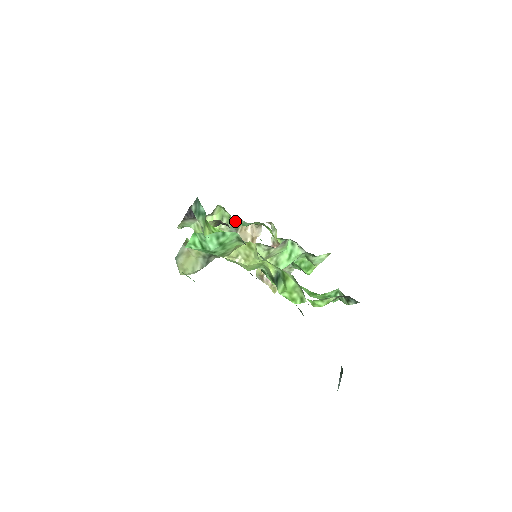
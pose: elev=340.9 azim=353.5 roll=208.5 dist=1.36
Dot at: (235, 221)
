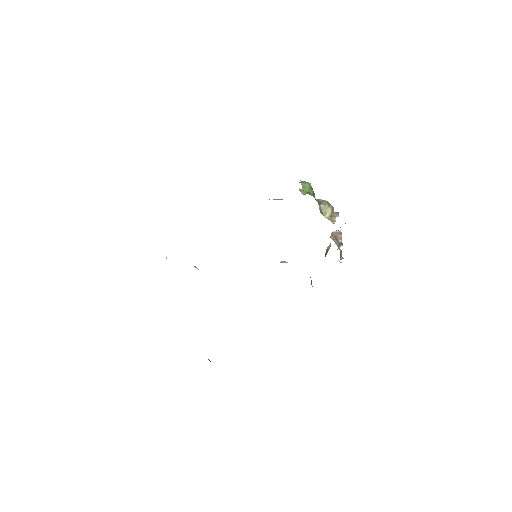
Dot at: occluded
